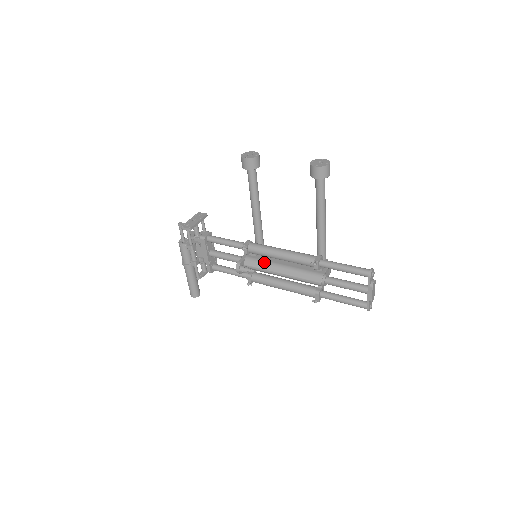
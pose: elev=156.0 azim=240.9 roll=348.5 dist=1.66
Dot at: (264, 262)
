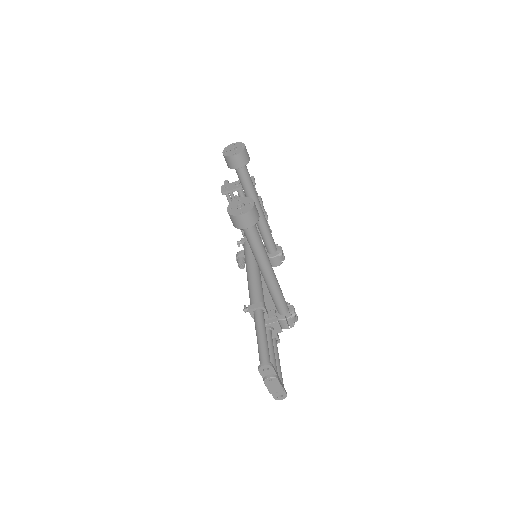
Dot at: occluded
